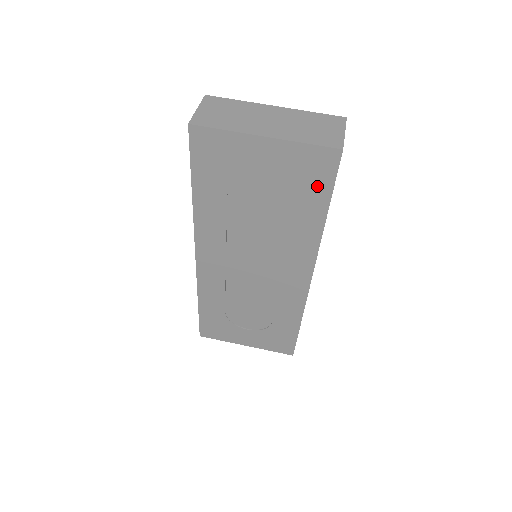
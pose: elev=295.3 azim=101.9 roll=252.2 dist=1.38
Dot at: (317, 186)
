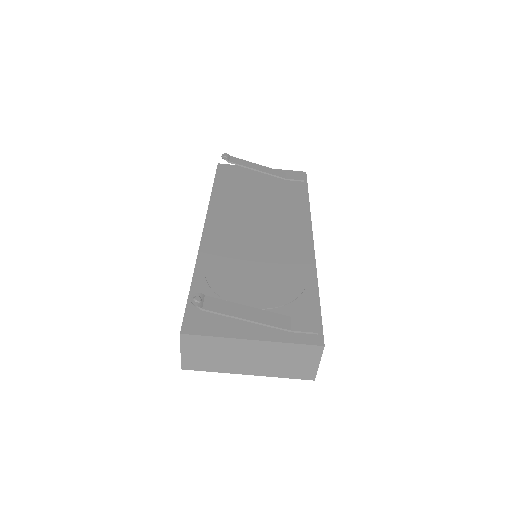
Dot at: occluded
